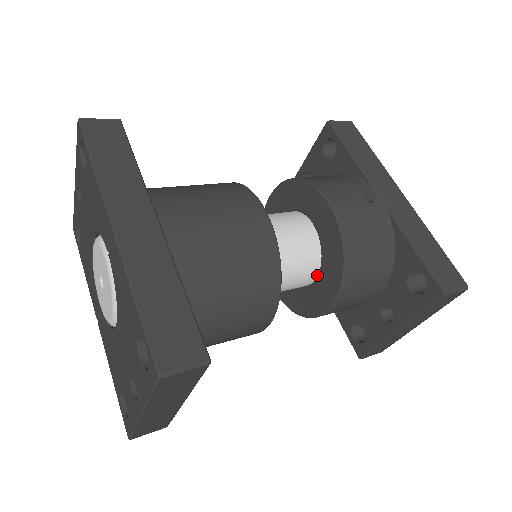
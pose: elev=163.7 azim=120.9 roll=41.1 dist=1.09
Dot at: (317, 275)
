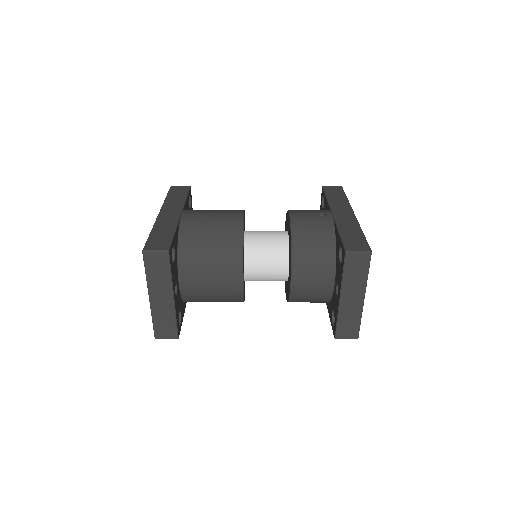
Dot at: (289, 264)
